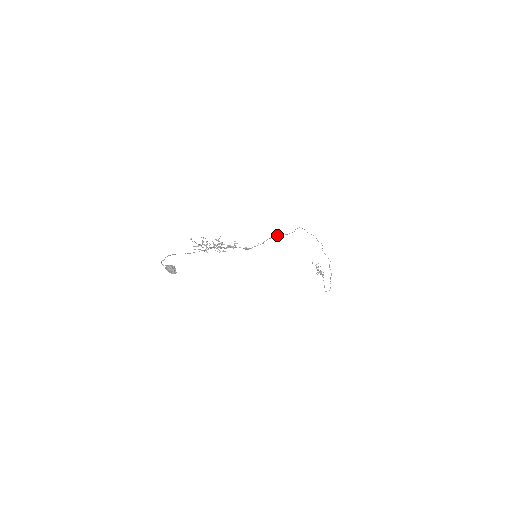
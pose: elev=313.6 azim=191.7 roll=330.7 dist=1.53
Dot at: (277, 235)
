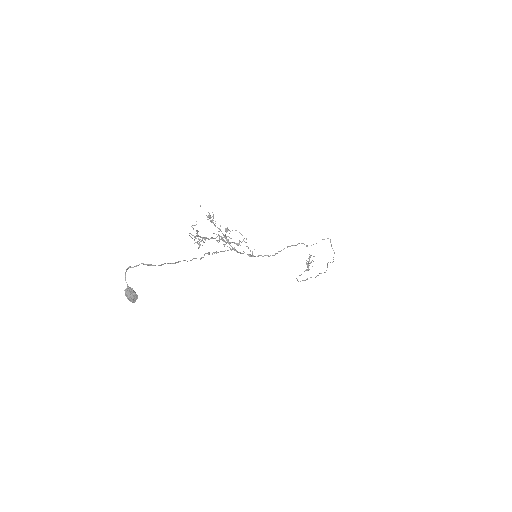
Dot at: occluded
